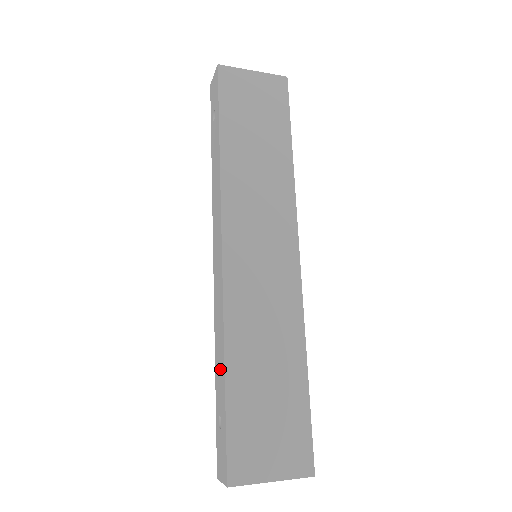
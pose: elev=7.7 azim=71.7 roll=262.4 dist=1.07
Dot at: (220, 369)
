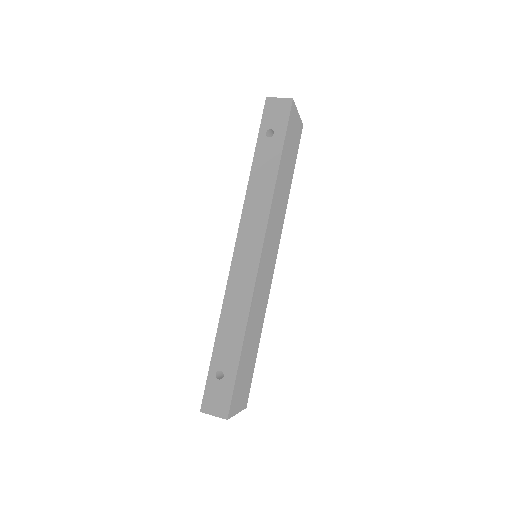
Dot at: (232, 338)
